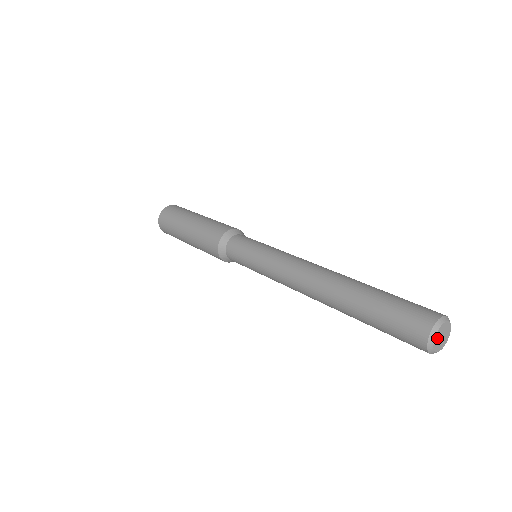
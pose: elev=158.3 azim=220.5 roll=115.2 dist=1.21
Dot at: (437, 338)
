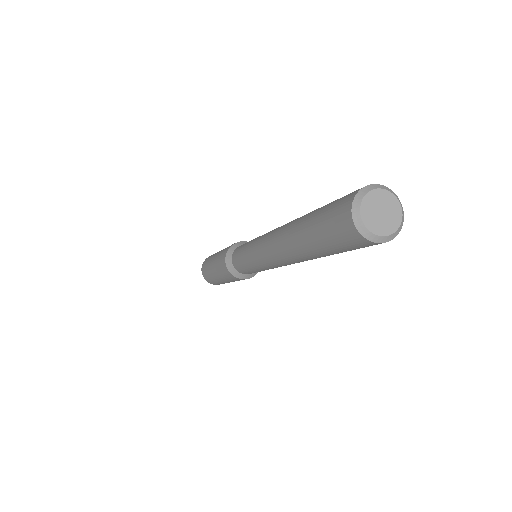
Dot at: (372, 223)
